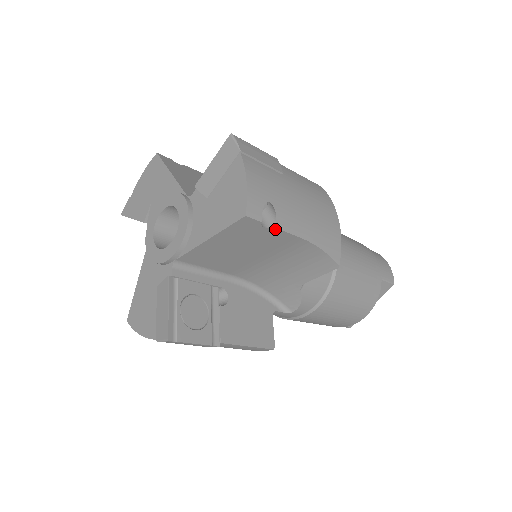
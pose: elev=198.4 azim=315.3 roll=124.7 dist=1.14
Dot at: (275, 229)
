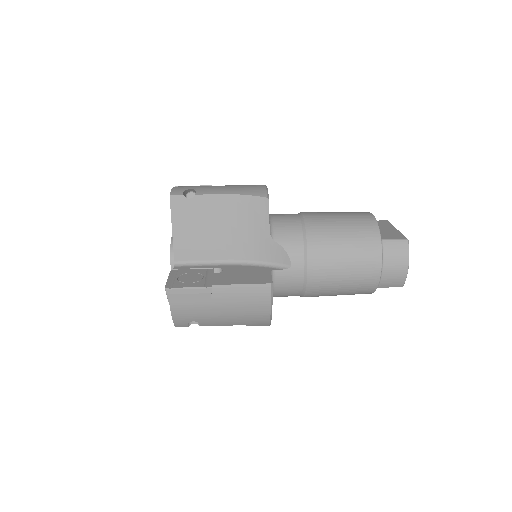
Dot at: (202, 325)
